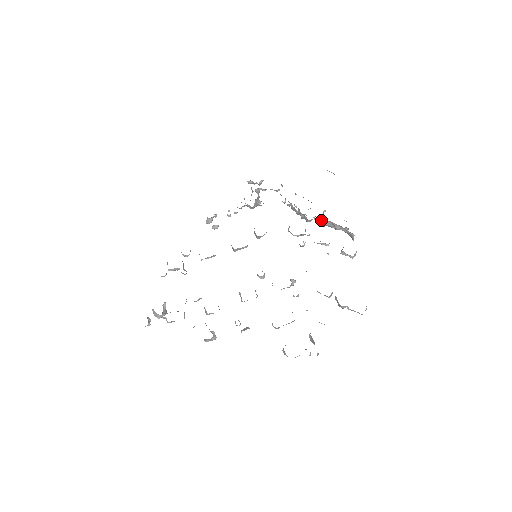
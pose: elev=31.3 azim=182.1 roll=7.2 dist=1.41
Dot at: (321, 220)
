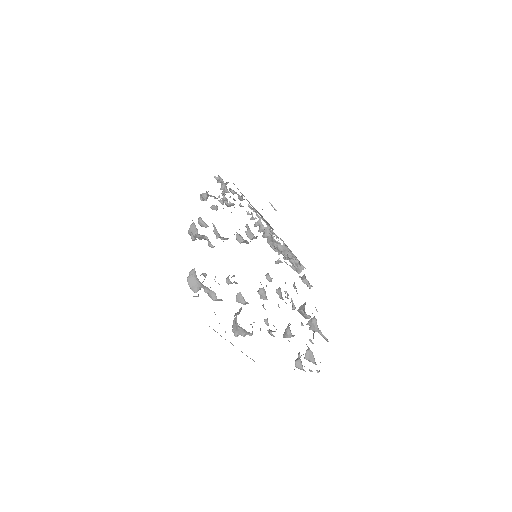
Dot at: (282, 245)
